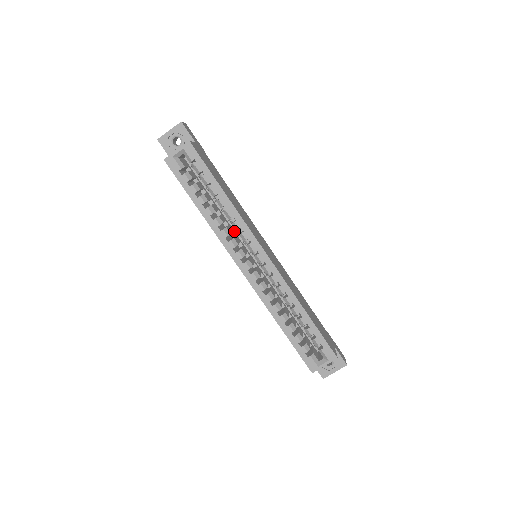
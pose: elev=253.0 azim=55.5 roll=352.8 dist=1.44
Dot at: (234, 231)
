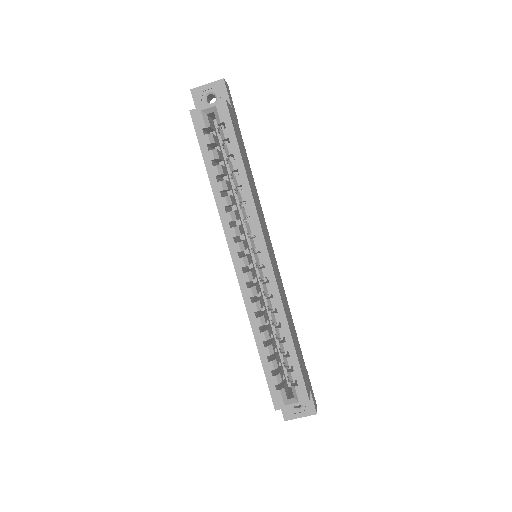
Dot at: (241, 220)
